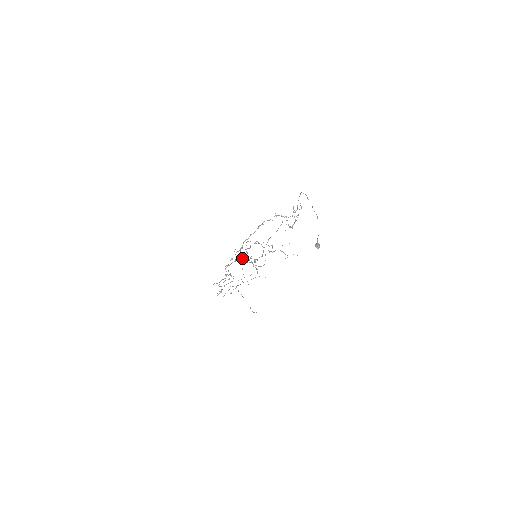
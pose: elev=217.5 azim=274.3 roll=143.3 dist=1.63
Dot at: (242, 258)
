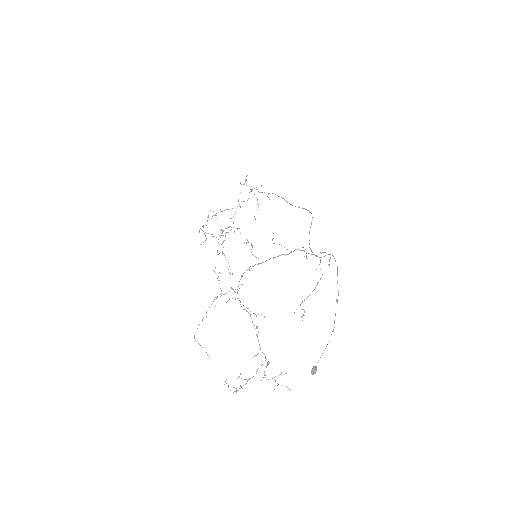
Dot at: (245, 181)
